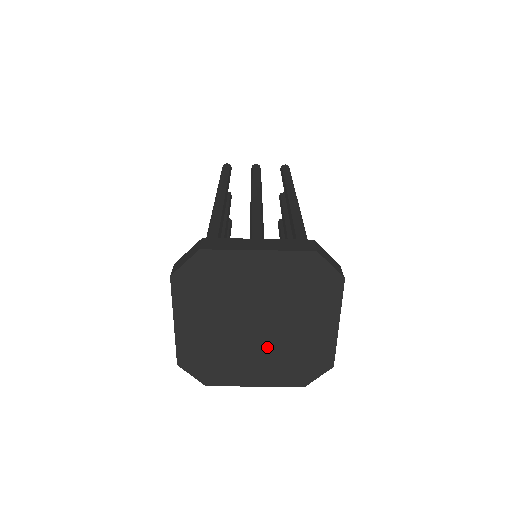
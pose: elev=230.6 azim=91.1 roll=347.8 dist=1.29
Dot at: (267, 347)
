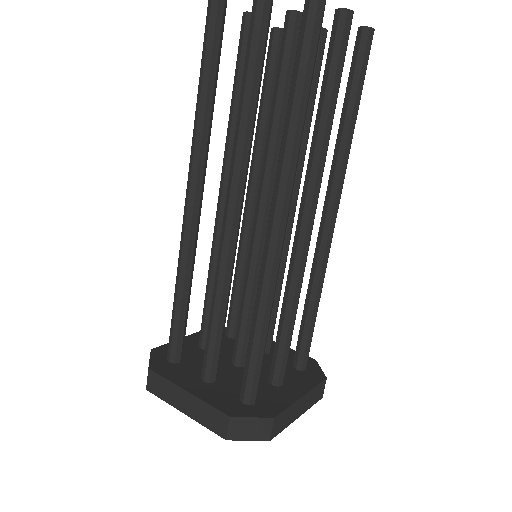
Dot at: occluded
